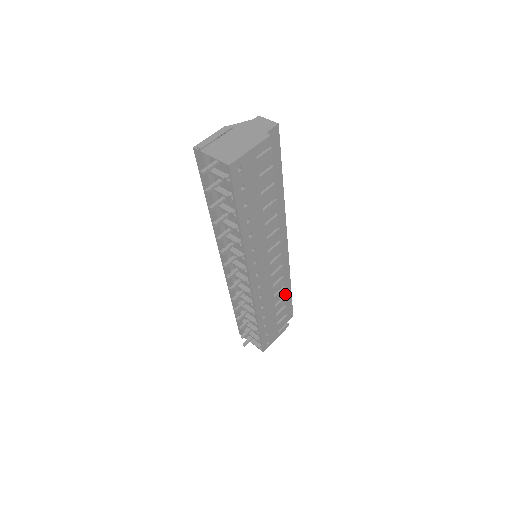
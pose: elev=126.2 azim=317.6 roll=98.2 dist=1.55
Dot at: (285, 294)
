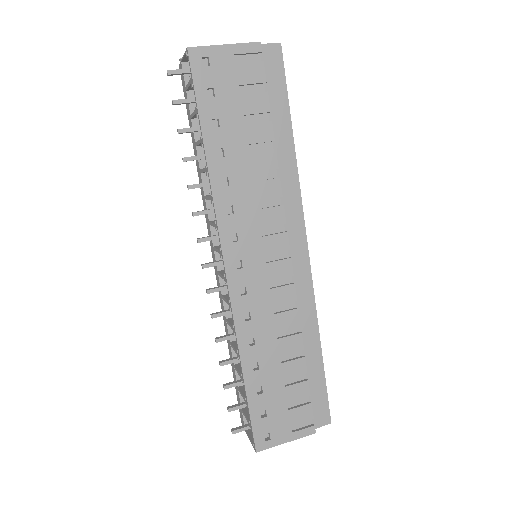
Dot at: (309, 358)
